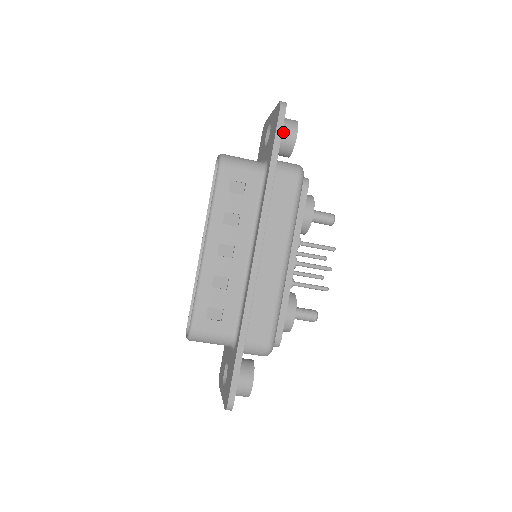
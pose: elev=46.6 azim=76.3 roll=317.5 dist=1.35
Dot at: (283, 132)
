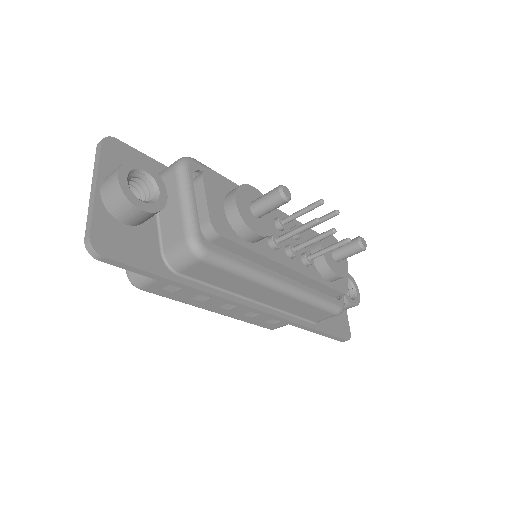
Dot at: (129, 220)
